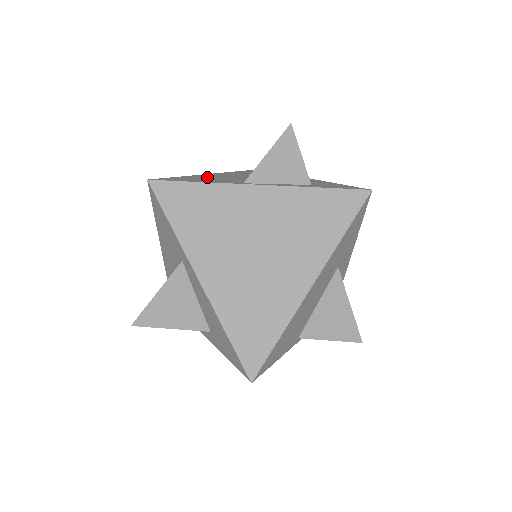
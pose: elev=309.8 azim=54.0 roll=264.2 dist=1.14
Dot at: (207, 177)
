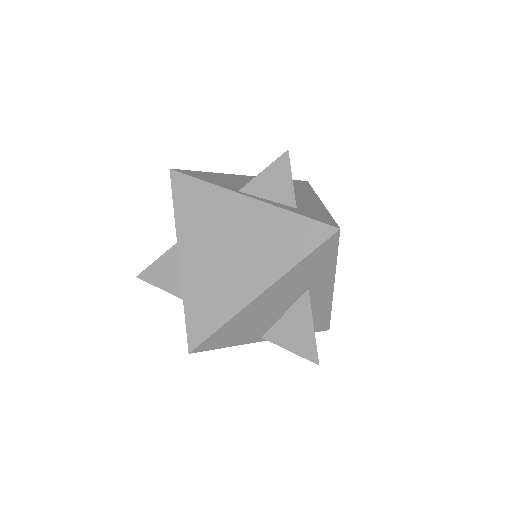
Dot at: (226, 178)
